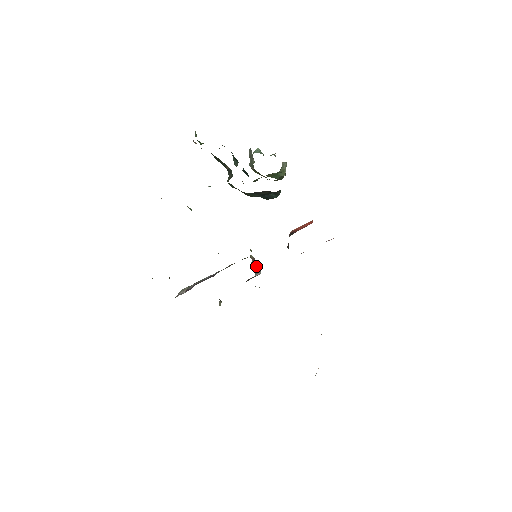
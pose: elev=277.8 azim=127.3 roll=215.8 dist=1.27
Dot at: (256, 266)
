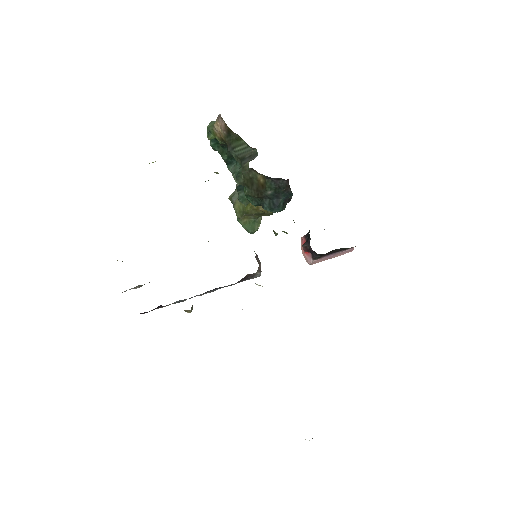
Dot at: (259, 262)
